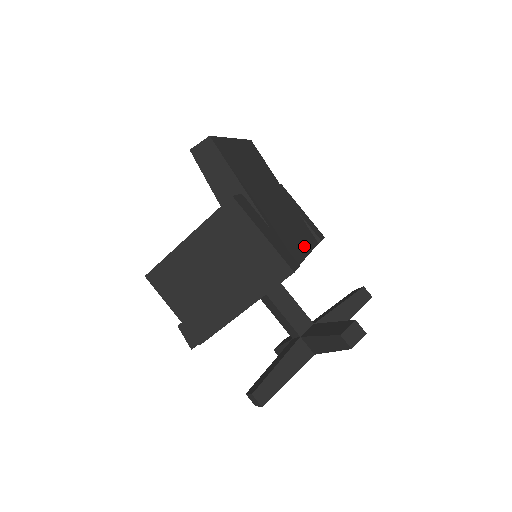
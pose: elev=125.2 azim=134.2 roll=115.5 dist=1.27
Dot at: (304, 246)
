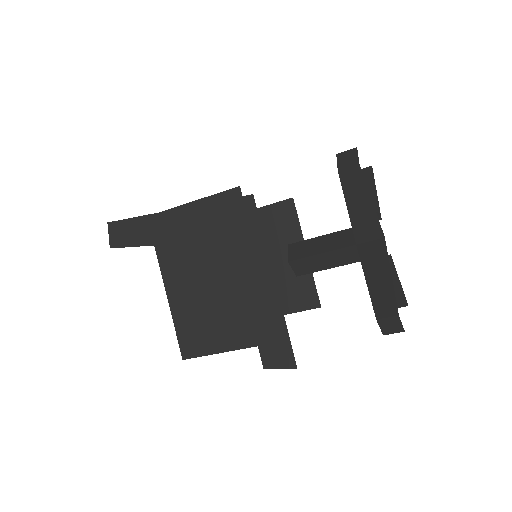
Dot at: occluded
